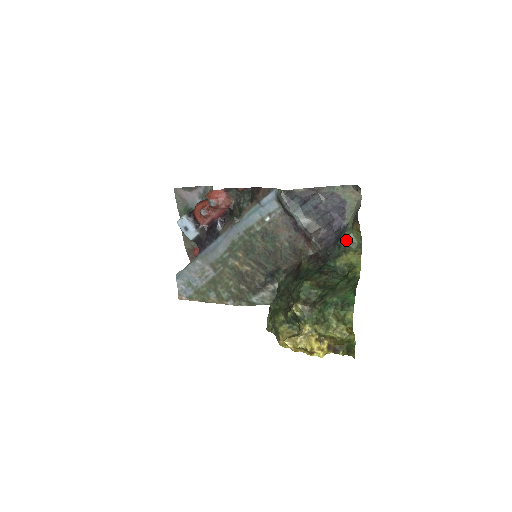
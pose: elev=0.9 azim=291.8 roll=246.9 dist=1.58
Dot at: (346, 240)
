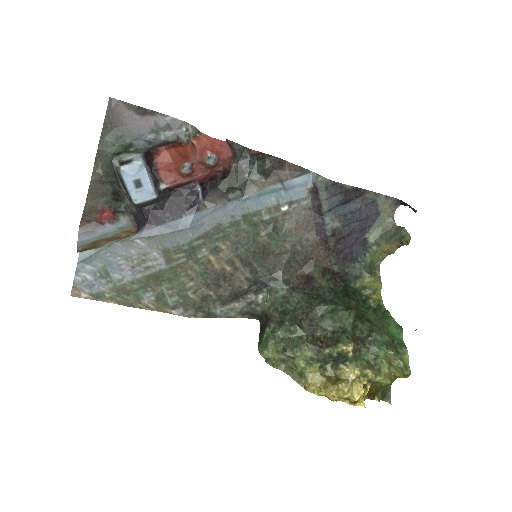
Dot at: (370, 259)
